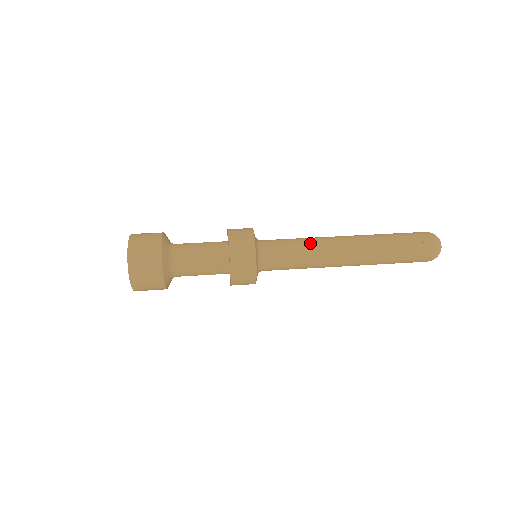
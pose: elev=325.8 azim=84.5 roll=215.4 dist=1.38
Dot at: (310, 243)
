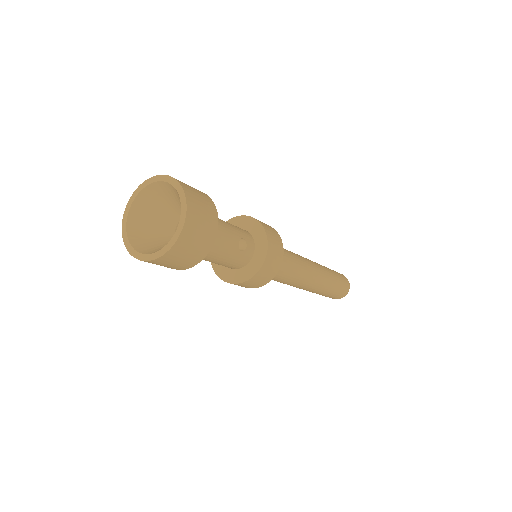
Dot at: occluded
